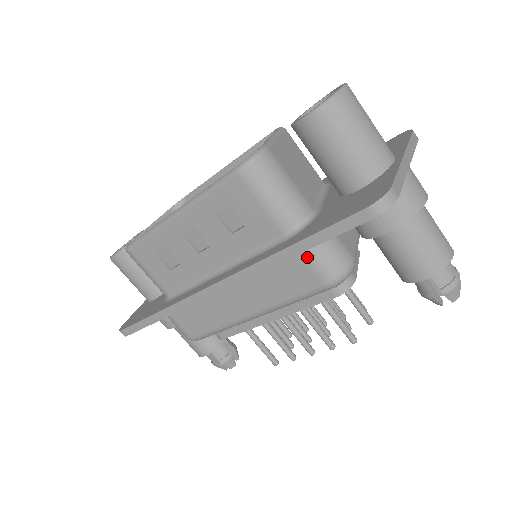
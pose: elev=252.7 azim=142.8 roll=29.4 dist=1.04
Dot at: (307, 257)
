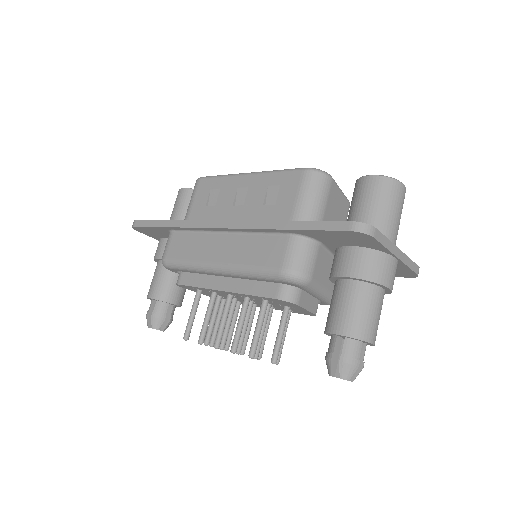
Dot at: (289, 242)
